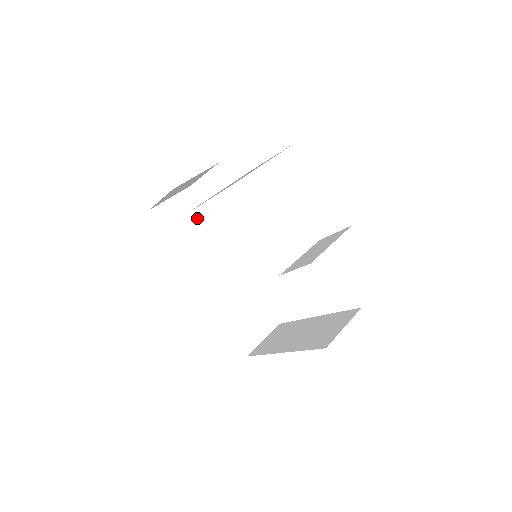
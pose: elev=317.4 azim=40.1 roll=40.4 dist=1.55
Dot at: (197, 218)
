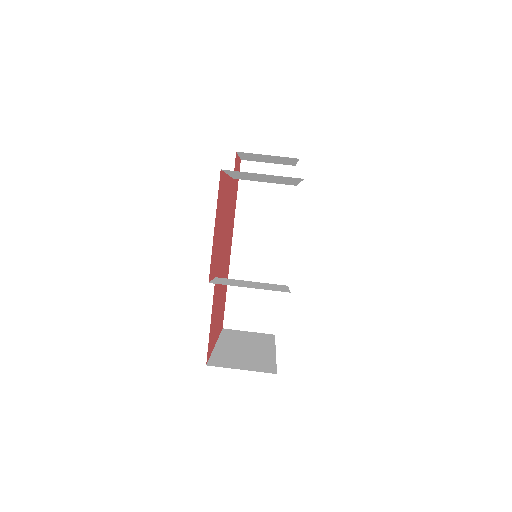
Dot at: (277, 195)
